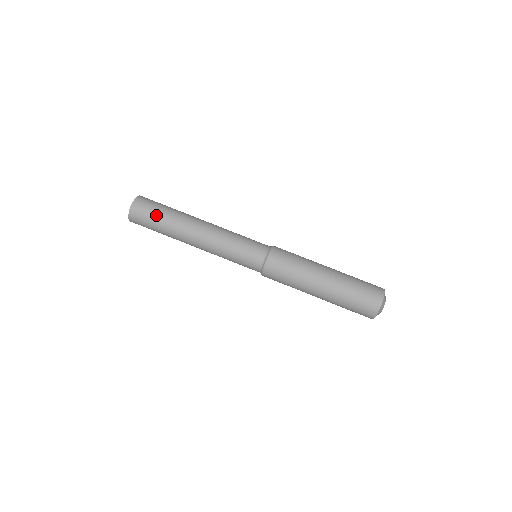
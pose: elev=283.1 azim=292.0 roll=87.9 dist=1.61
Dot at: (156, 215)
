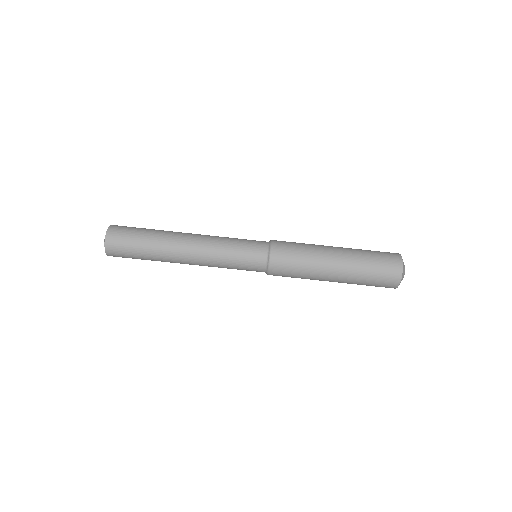
Dot at: (135, 247)
